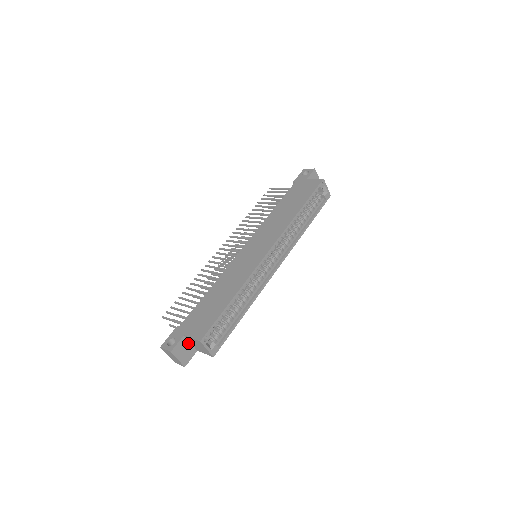
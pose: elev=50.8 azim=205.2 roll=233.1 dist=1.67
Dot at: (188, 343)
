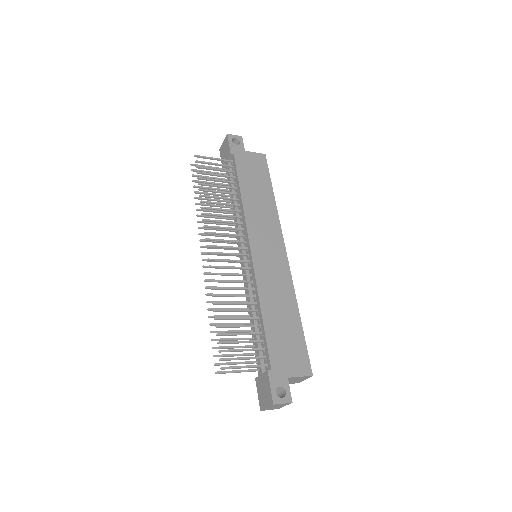
Dot at: occluded
